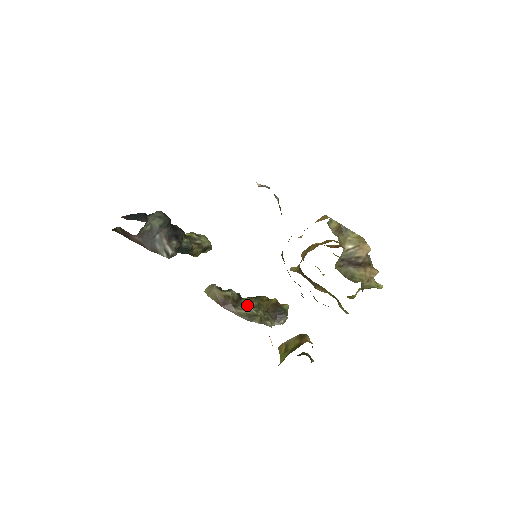
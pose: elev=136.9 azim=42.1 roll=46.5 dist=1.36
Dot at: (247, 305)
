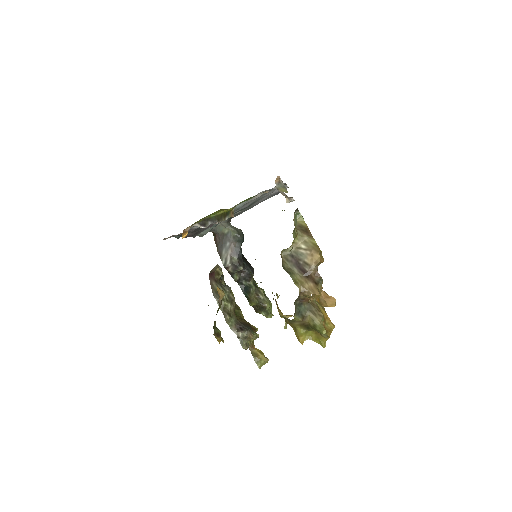
Dot at: (224, 288)
